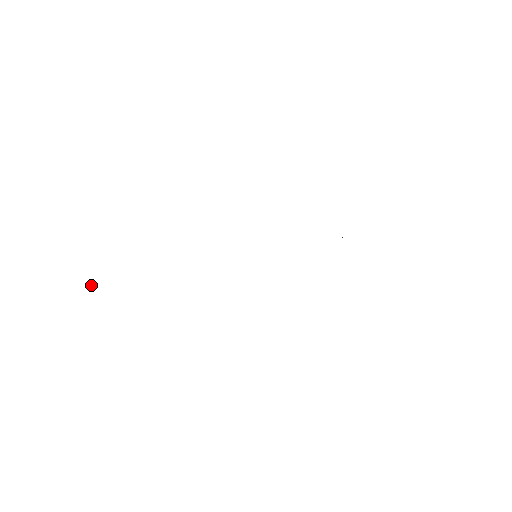
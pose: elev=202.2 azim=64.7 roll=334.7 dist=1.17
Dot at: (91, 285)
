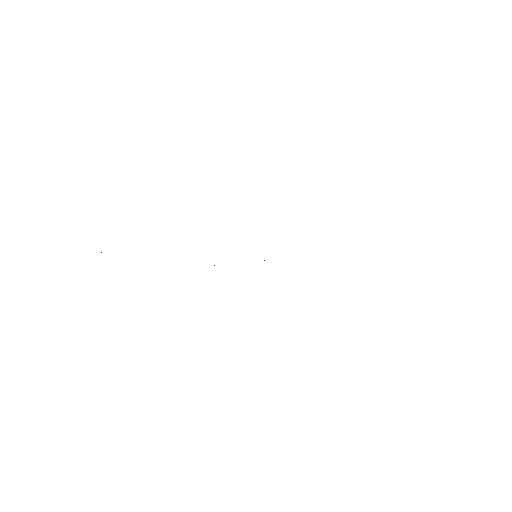
Dot at: (101, 252)
